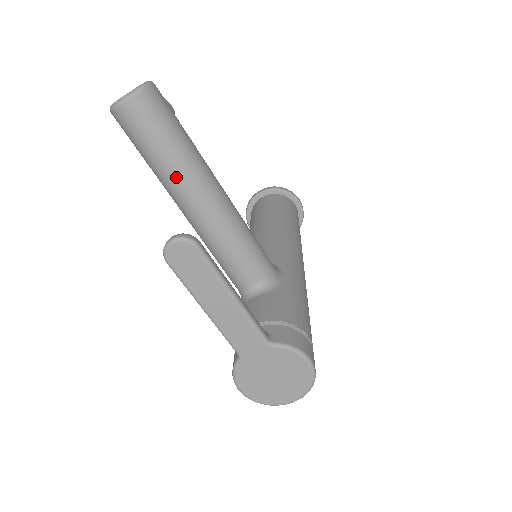
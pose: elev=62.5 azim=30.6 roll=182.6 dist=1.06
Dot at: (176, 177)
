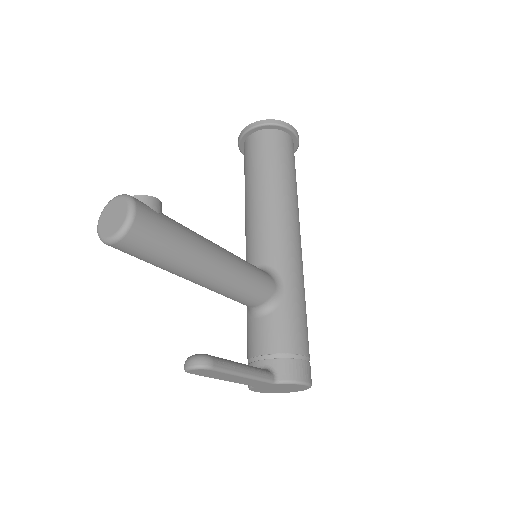
Dot at: (177, 272)
